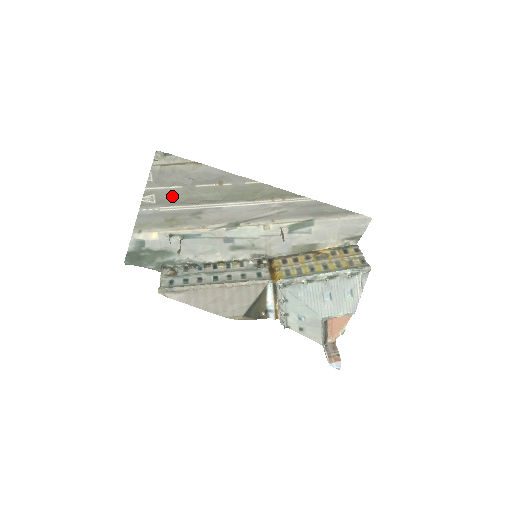
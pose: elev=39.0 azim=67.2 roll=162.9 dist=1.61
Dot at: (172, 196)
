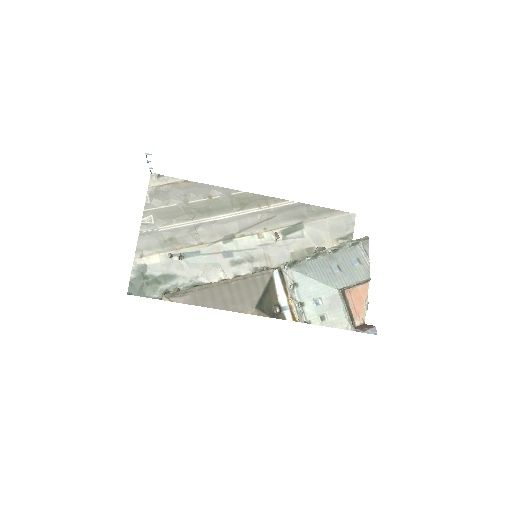
Dot at: (168, 214)
